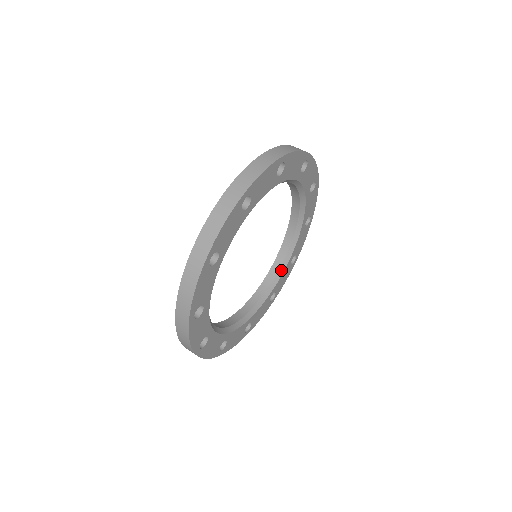
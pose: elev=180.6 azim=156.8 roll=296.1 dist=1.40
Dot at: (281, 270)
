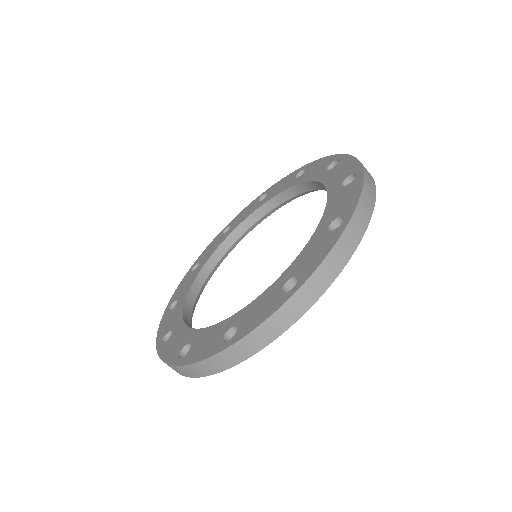
Dot at: (228, 252)
